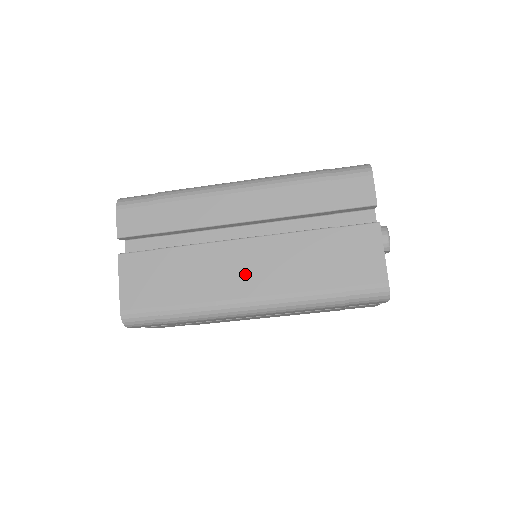
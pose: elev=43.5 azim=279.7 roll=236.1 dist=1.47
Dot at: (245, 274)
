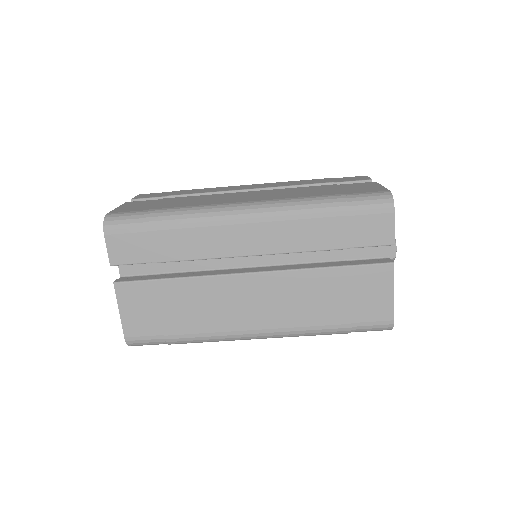
Dot at: (245, 197)
